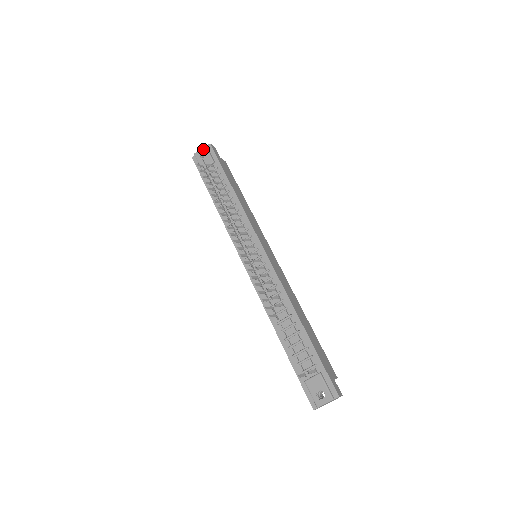
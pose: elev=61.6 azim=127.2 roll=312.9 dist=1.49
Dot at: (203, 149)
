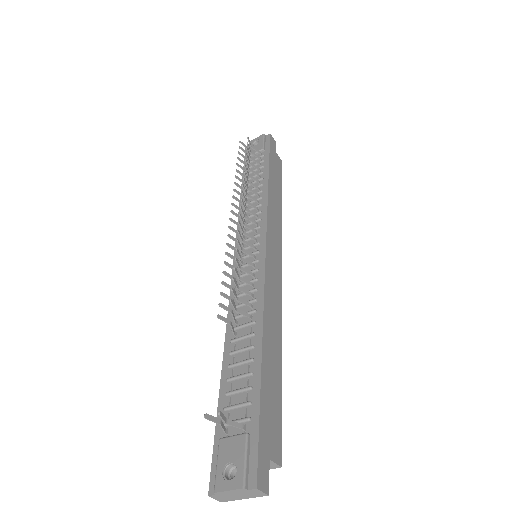
Dot at: (260, 137)
